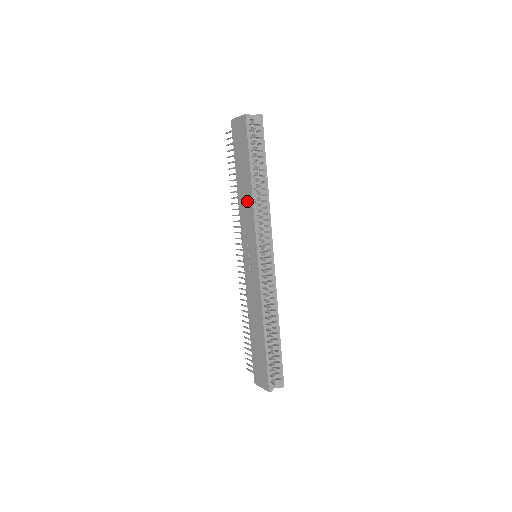
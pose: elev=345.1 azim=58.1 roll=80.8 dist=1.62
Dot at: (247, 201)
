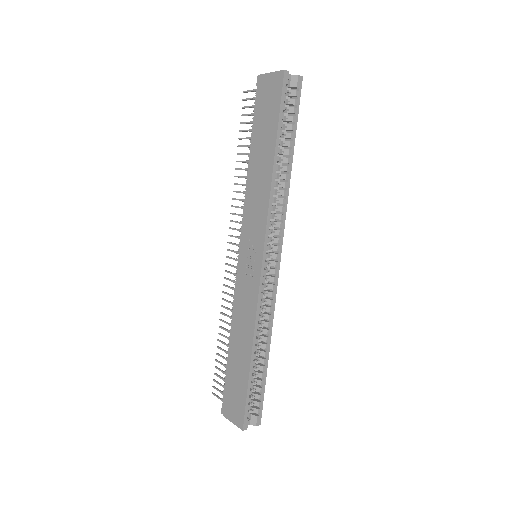
Dot at: (261, 184)
